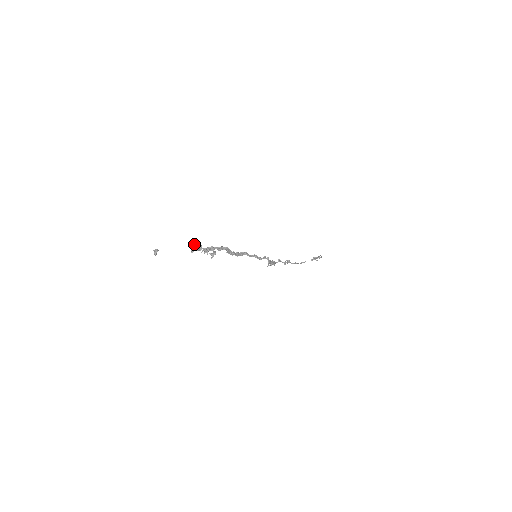
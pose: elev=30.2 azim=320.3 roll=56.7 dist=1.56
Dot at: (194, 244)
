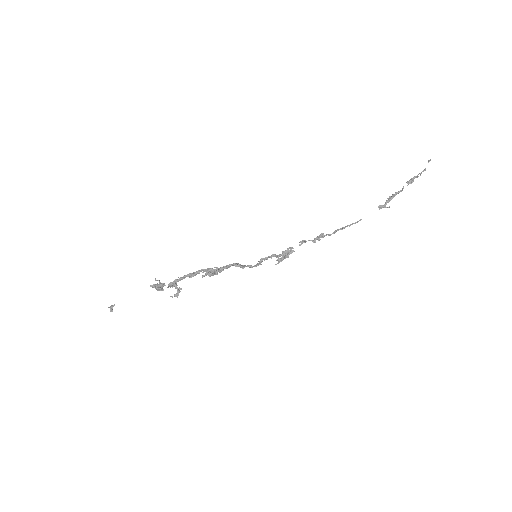
Dot at: (153, 287)
